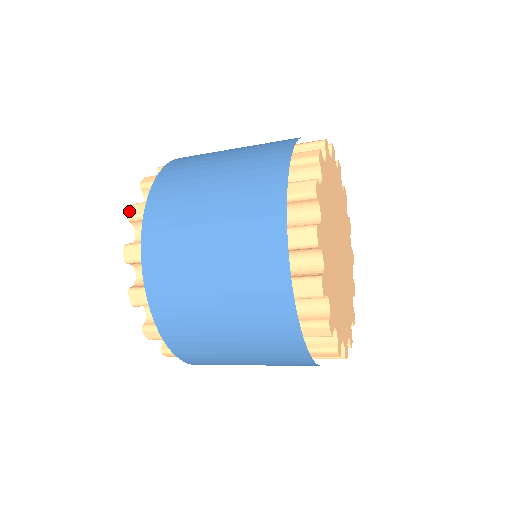
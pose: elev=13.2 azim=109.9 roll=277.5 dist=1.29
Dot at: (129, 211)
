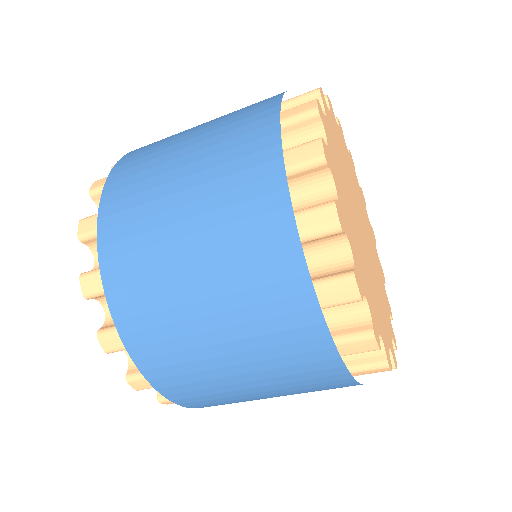
Dot at: (92, 186)
